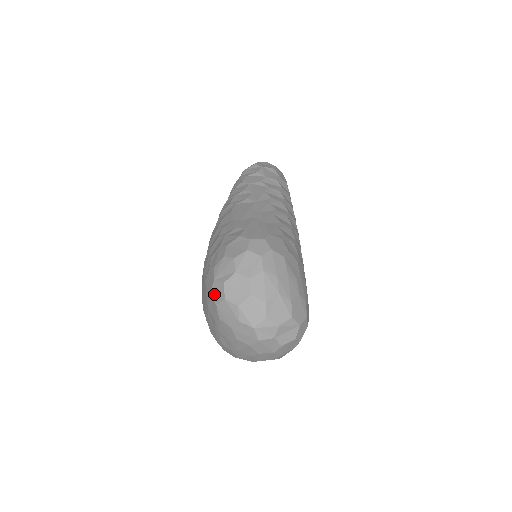
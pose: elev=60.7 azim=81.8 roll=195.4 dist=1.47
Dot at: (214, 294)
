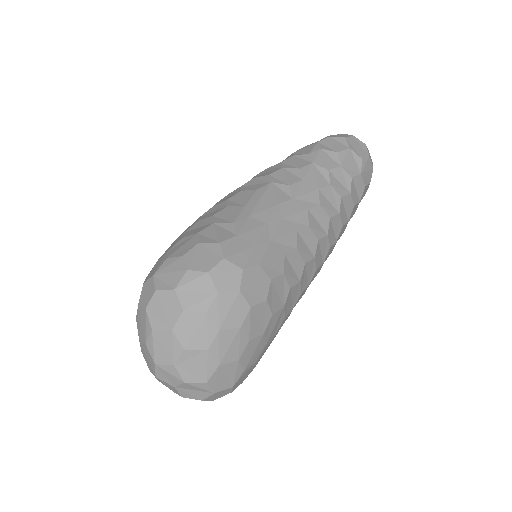
Dot at: (144, 290)
